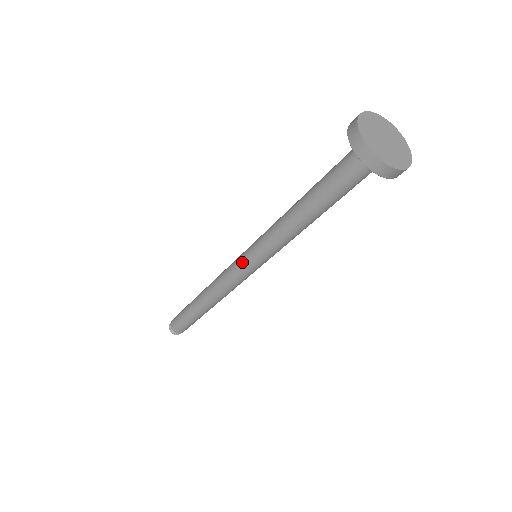
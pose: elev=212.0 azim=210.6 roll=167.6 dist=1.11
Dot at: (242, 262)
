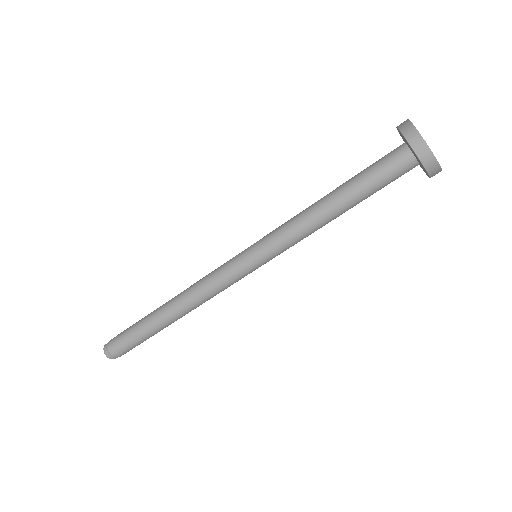
Dot at: (241, 256)
